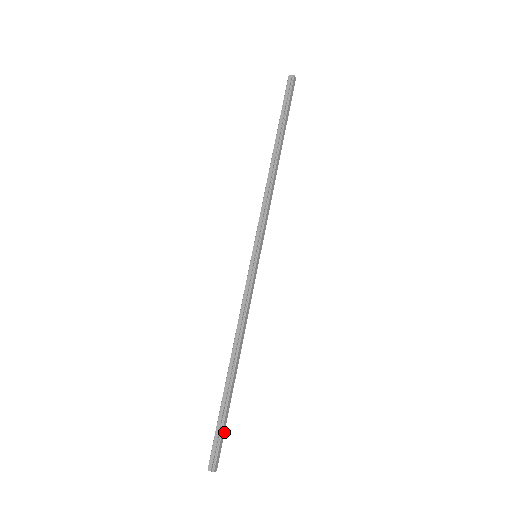
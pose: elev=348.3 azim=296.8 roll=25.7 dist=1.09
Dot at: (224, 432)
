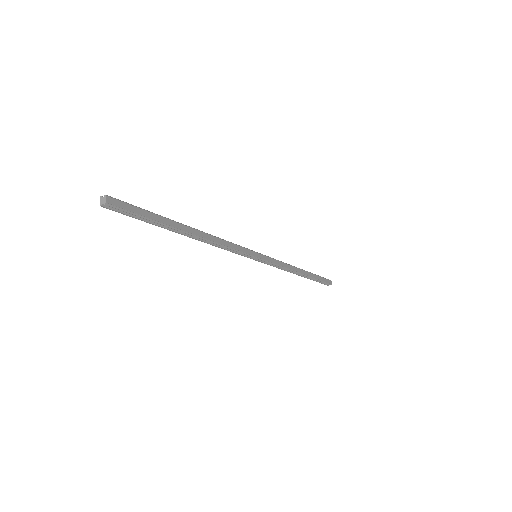
Dot at: (142, 215)
